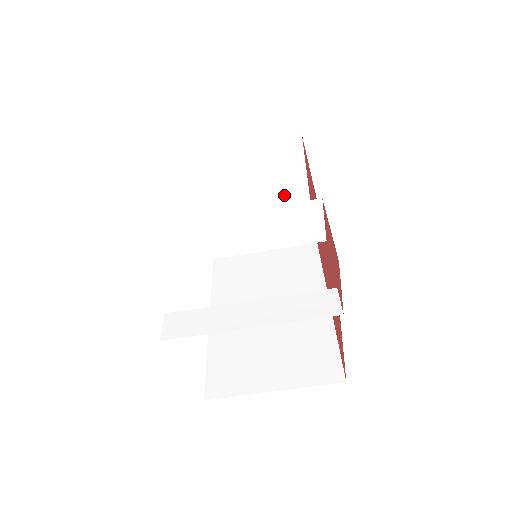
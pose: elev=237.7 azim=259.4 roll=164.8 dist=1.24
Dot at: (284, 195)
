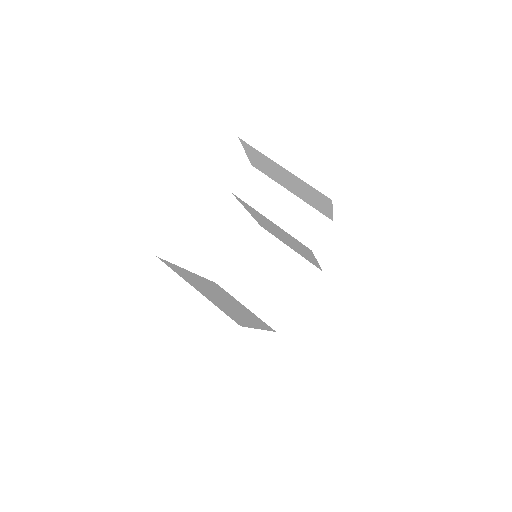
Dot at: (281, 296)
